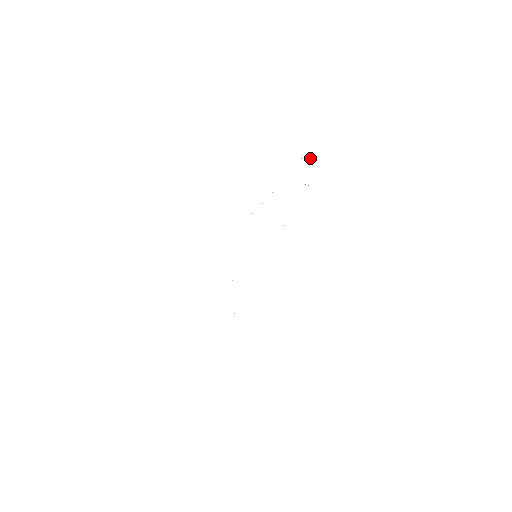
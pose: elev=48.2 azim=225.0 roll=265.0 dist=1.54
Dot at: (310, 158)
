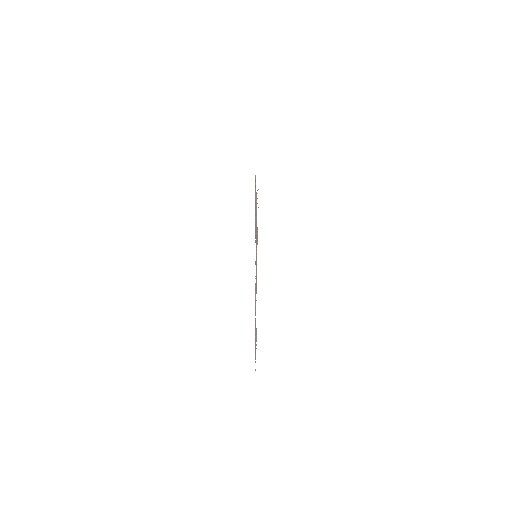
Dot at: occluded
